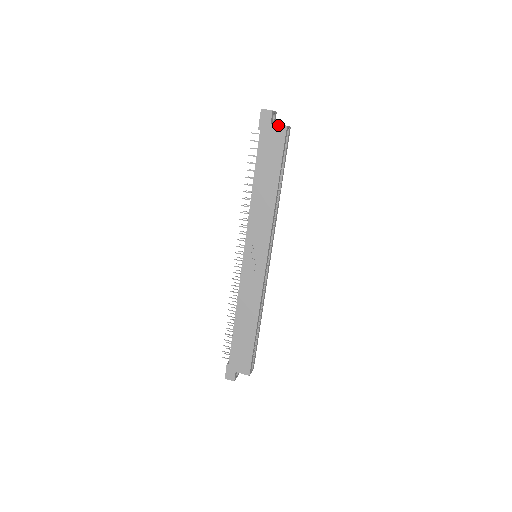
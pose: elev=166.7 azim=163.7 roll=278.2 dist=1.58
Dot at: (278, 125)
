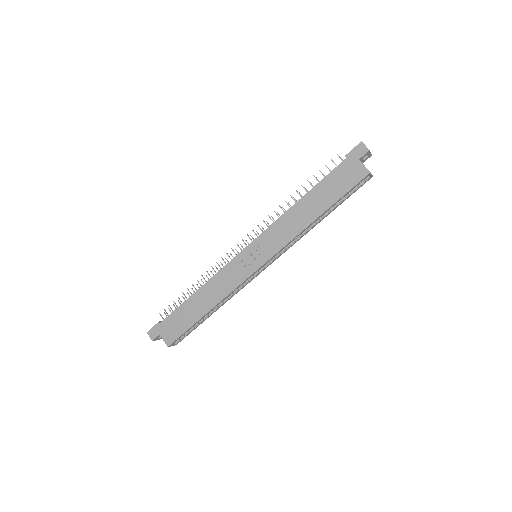
Dot at: (364, 166)
